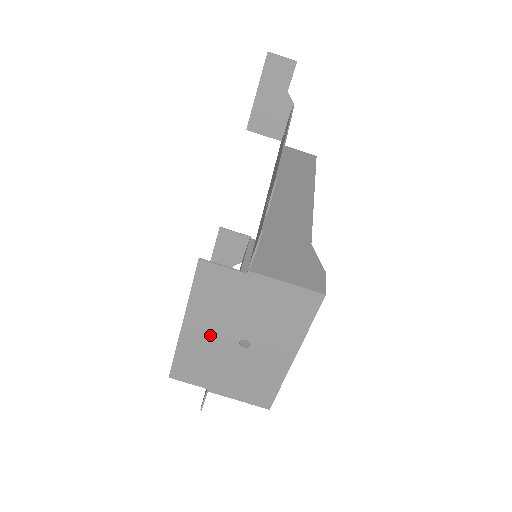
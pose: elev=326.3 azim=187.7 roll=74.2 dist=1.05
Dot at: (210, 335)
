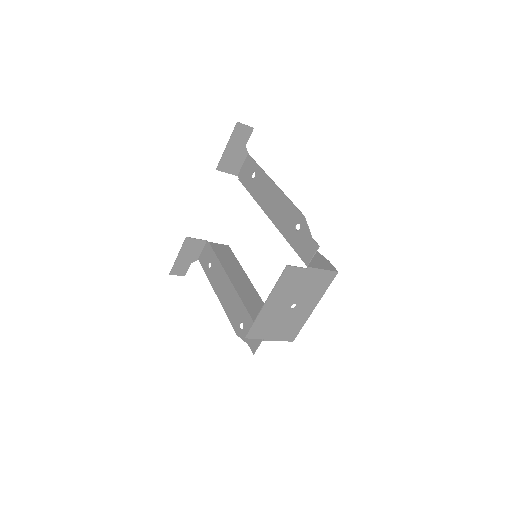
Dot at: (278, 306)
